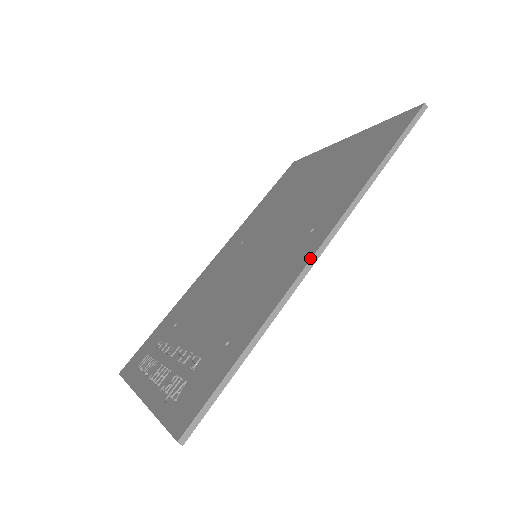
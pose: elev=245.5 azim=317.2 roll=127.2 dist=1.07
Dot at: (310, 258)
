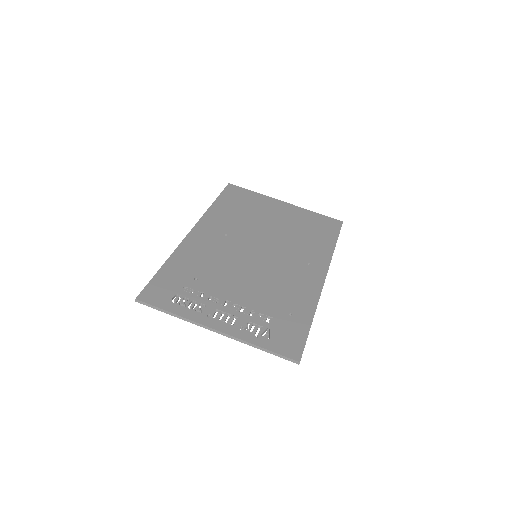
Dot at: (323, 283)
